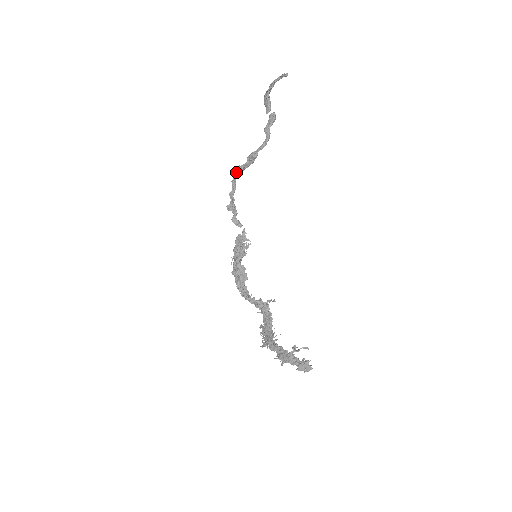
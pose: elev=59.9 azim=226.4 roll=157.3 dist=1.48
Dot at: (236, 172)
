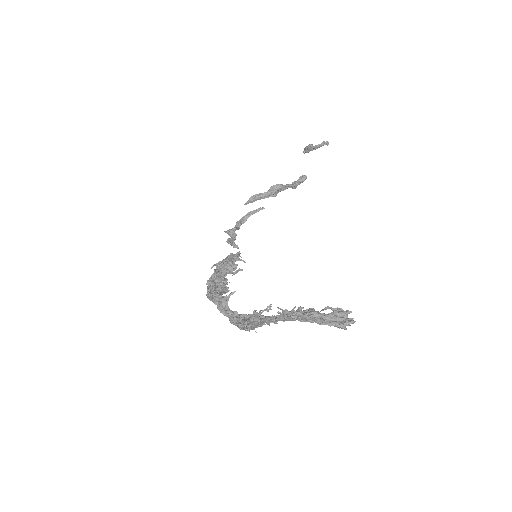
Dot at: (246, 214)
